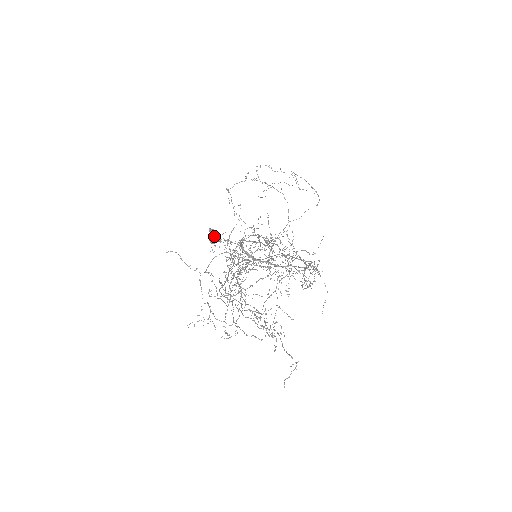
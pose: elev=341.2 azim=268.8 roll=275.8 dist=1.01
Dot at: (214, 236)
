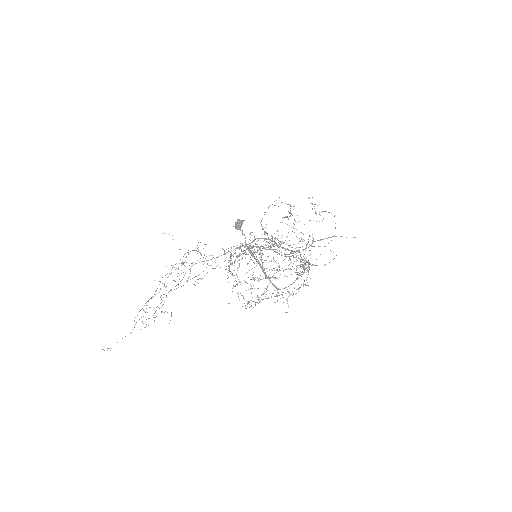
Dot at: (236, 226)
